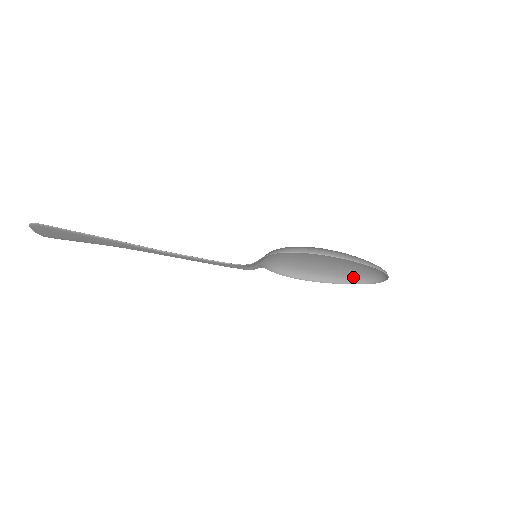
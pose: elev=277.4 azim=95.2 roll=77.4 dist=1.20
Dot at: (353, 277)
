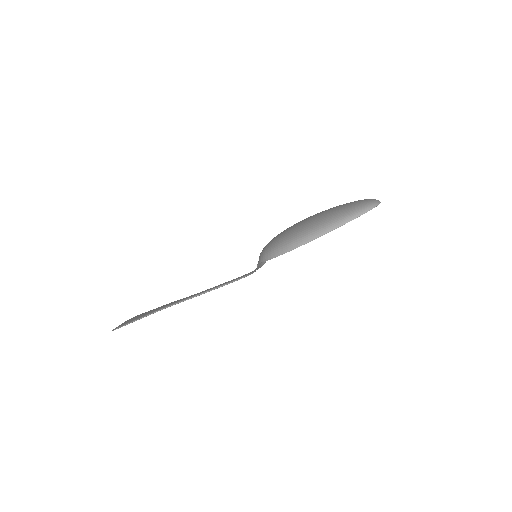
Dot at: occluded
